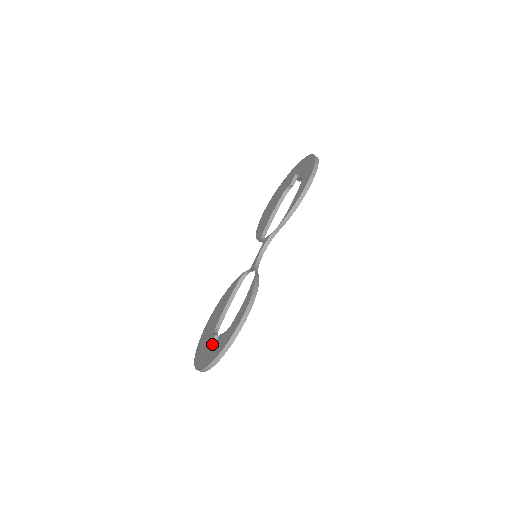
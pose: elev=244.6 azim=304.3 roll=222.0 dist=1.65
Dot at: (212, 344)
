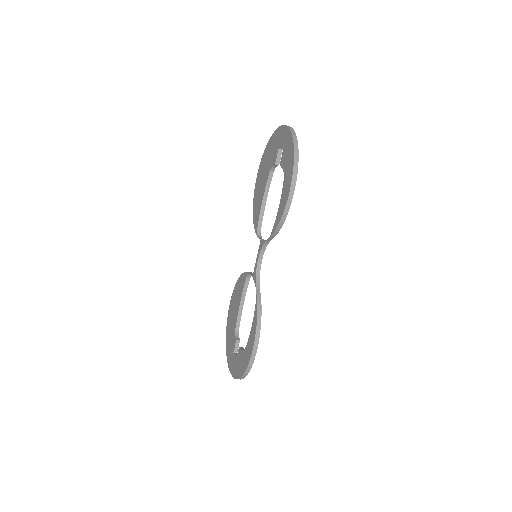
Dot at: (236, 348)
